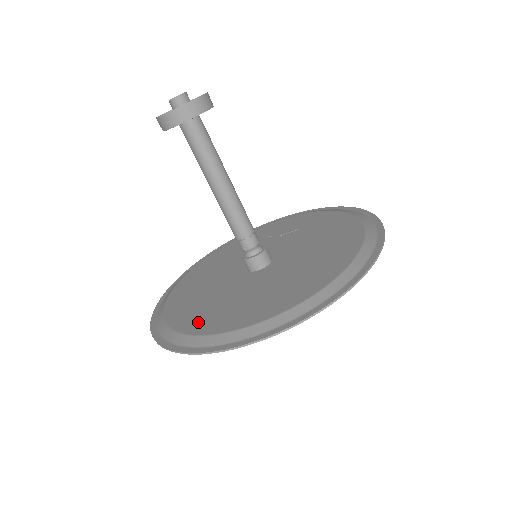
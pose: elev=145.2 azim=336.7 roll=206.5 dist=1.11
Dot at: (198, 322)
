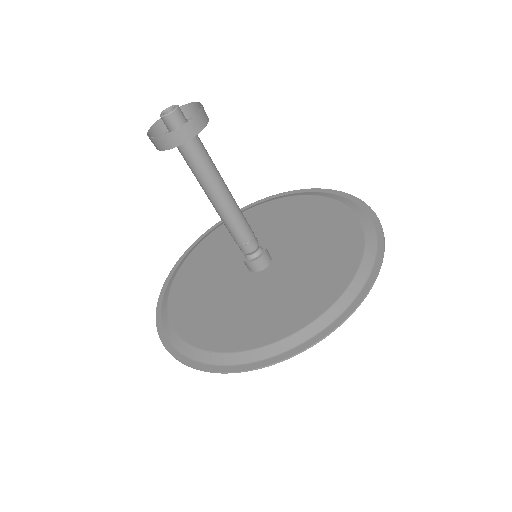
Dot at: (181, 293)
